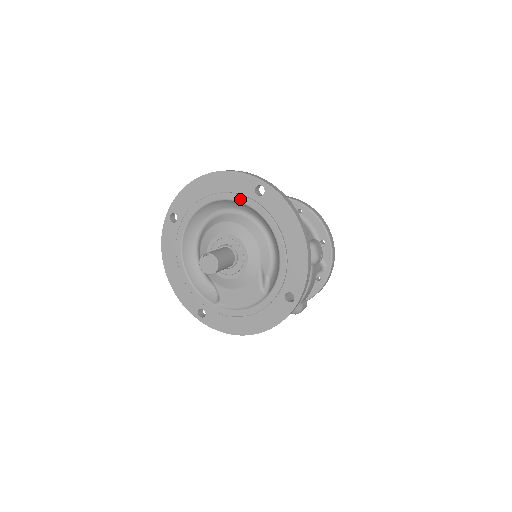
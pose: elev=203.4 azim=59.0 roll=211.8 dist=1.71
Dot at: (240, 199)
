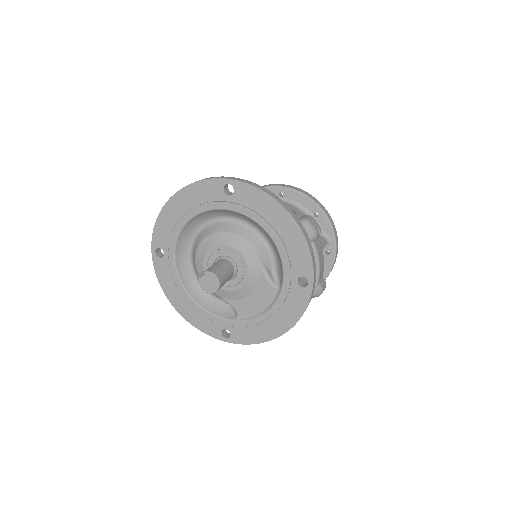
Dot at: (213, 206)
